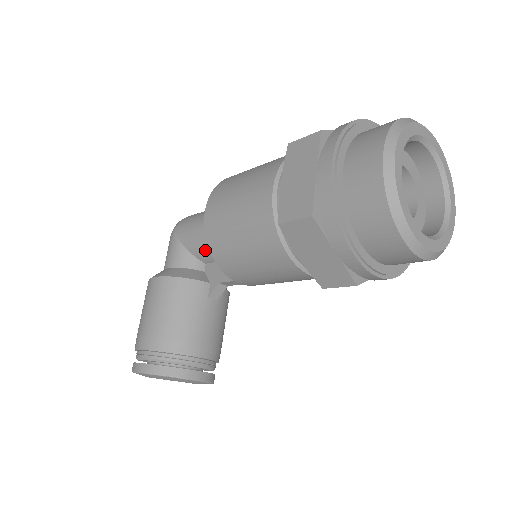
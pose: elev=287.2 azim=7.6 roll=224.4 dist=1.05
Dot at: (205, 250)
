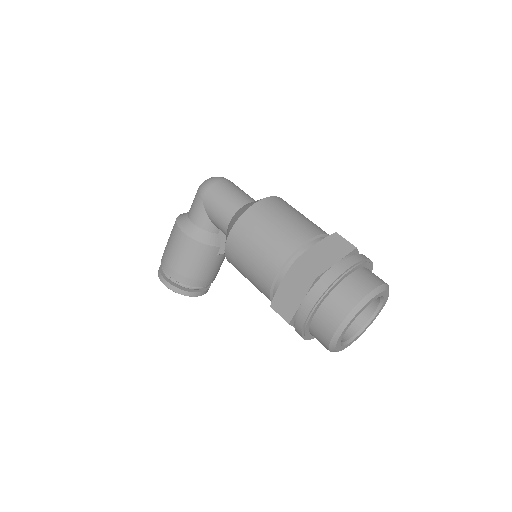
Dot at: (222, 231)
